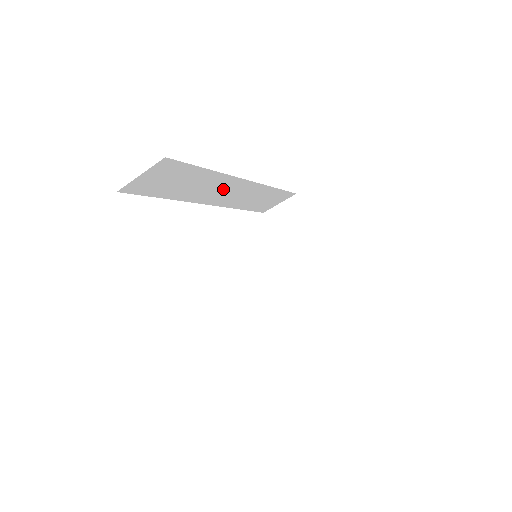
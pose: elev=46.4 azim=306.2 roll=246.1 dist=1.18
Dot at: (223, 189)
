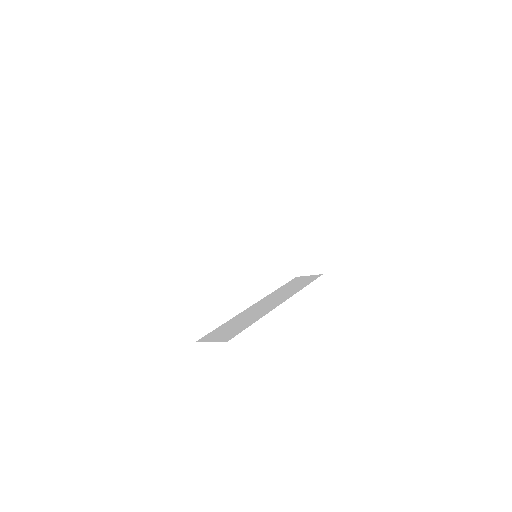
Dot at: occluded
